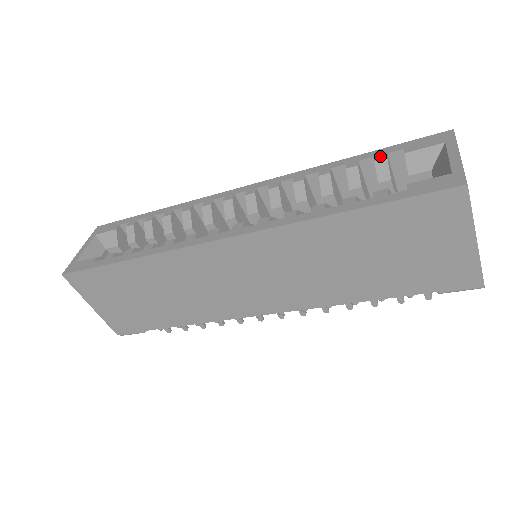
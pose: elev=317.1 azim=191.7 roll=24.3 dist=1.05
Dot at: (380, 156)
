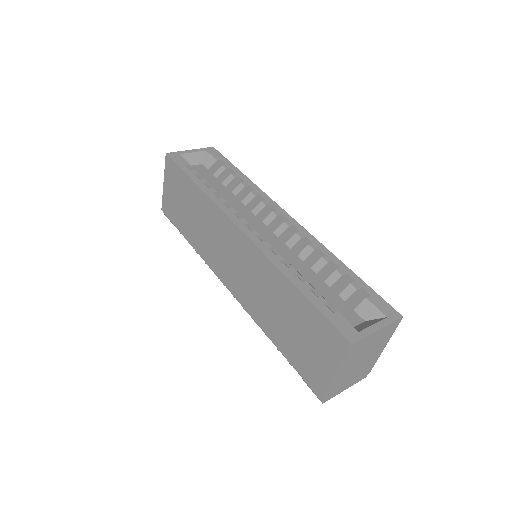
Dot at: (357, 284)
